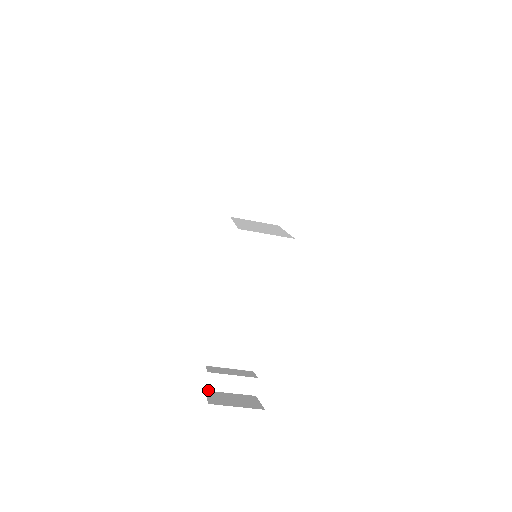
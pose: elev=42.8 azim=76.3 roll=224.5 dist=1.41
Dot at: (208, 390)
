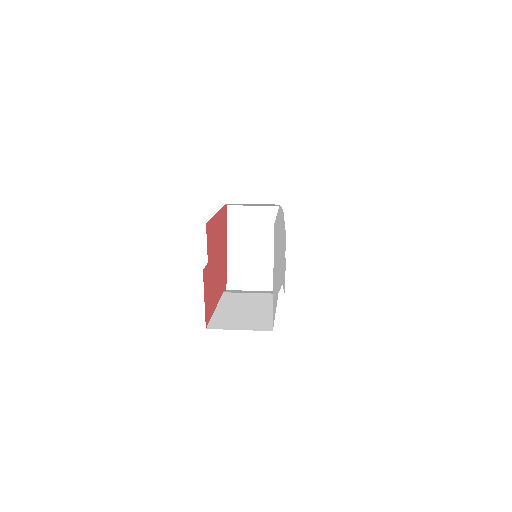
Dot at: occluded
